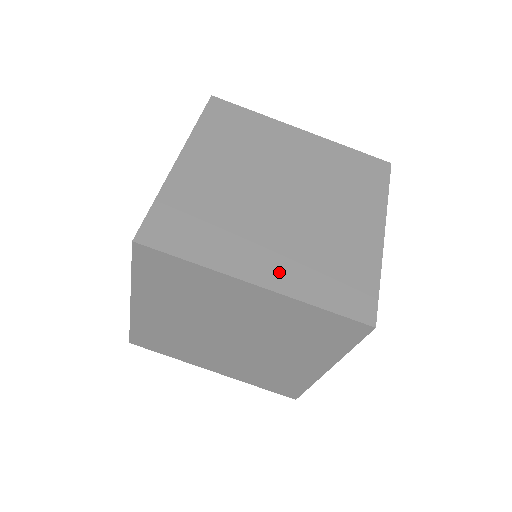
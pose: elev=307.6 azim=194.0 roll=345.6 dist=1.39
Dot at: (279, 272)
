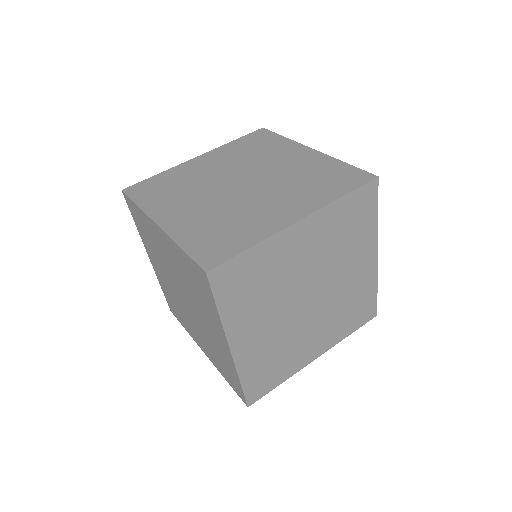
Dot at: (180, 222)
